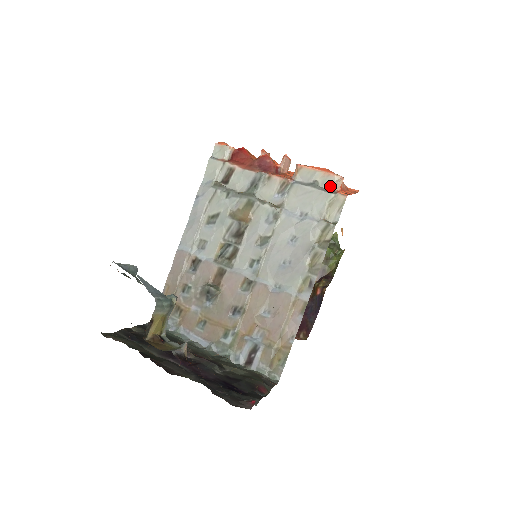
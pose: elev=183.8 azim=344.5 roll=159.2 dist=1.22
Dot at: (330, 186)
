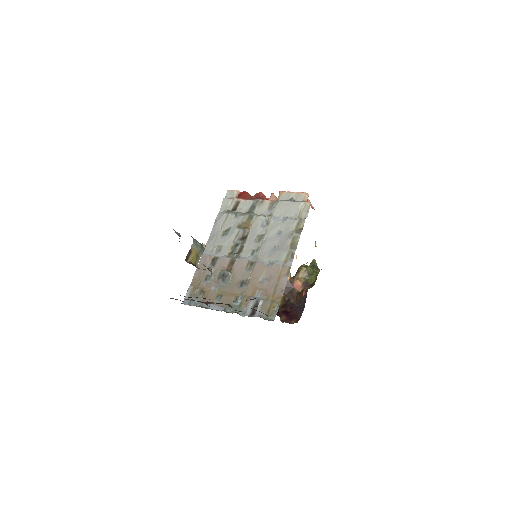
Dot at: (301, 199)
